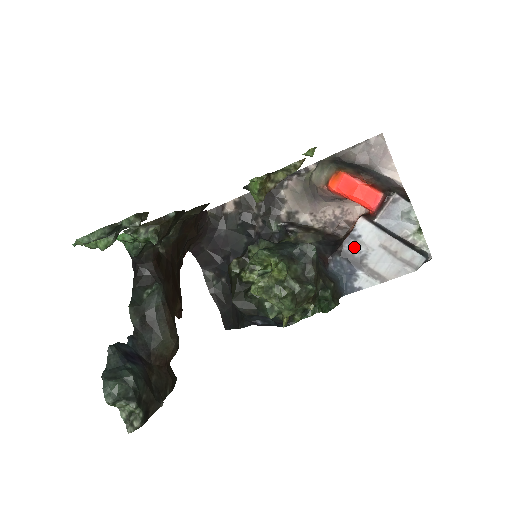
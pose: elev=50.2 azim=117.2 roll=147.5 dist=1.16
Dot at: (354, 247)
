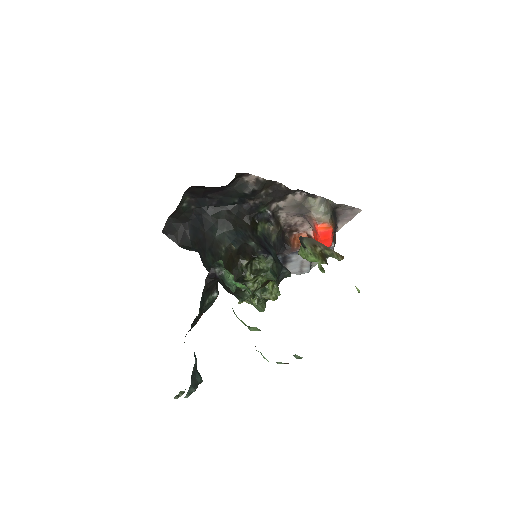
Dot at: (292, 256)
